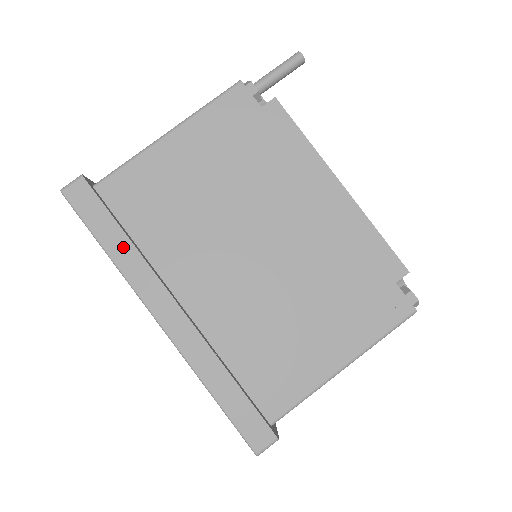
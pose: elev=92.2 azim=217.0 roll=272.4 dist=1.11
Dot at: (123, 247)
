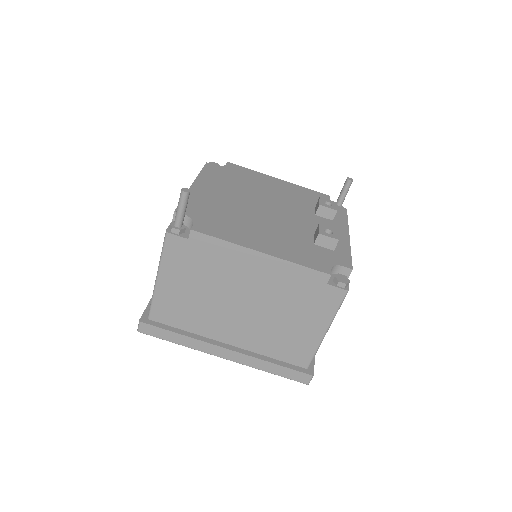
Dot at: (183, 339)
